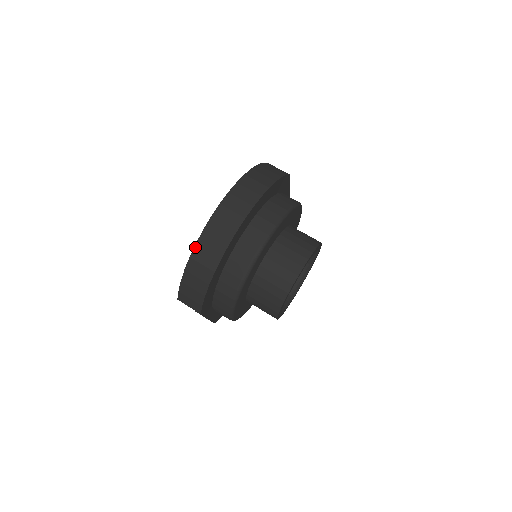
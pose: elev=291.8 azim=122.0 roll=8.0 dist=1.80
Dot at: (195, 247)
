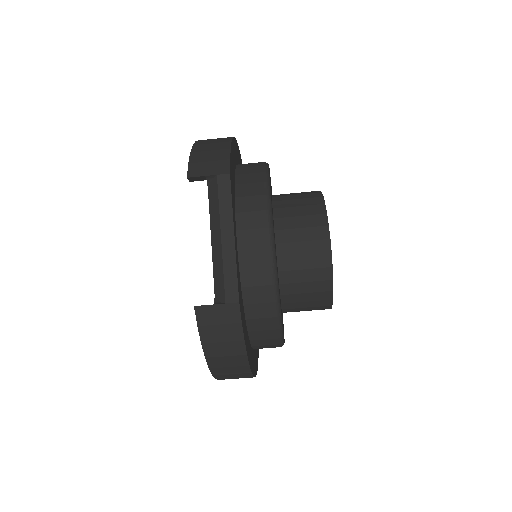
Dot at: occluded
